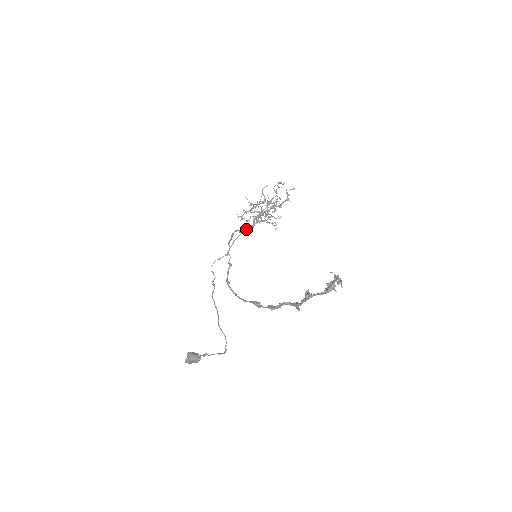
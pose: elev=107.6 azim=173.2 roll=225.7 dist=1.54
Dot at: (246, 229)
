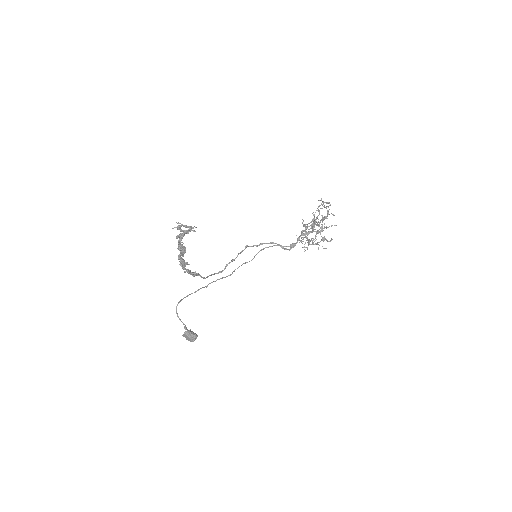
Dot at: (290, 246)
